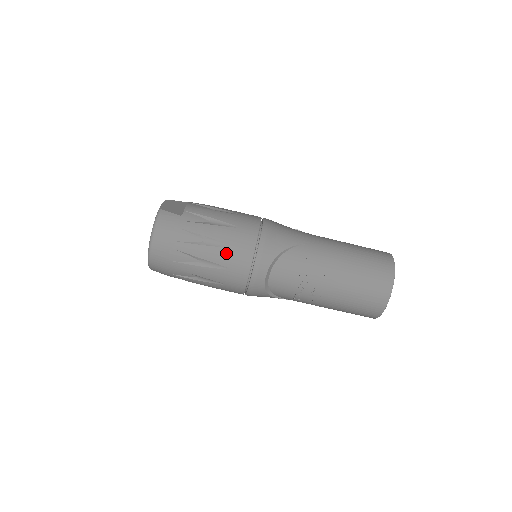
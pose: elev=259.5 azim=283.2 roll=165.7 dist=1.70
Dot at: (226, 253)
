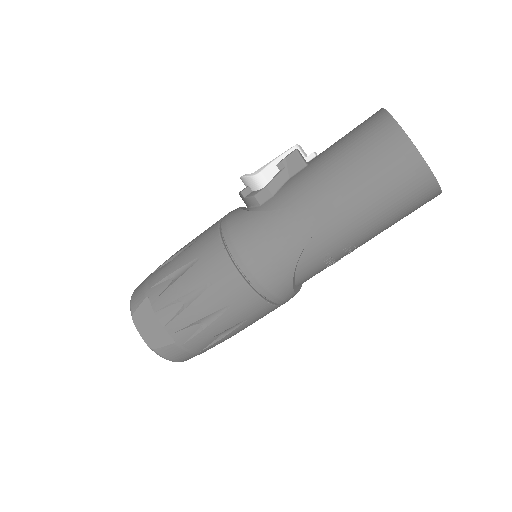
Dot at: (248, 323)
